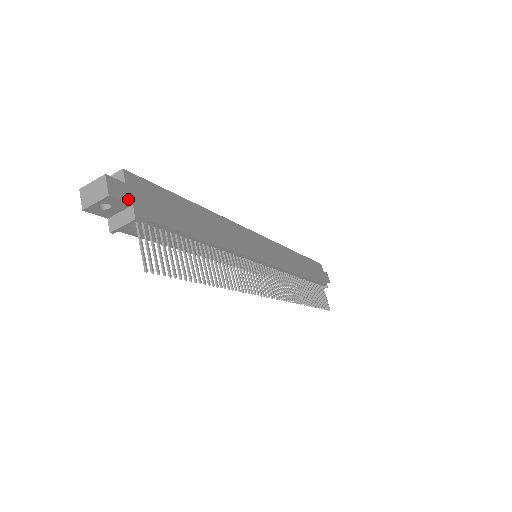
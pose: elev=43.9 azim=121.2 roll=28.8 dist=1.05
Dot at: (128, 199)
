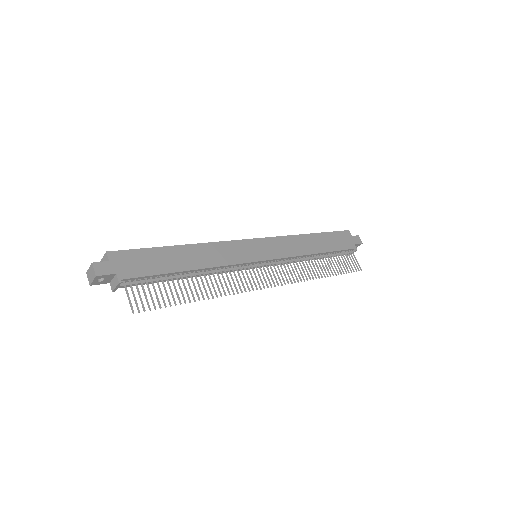
Dot at: (112, 271)
